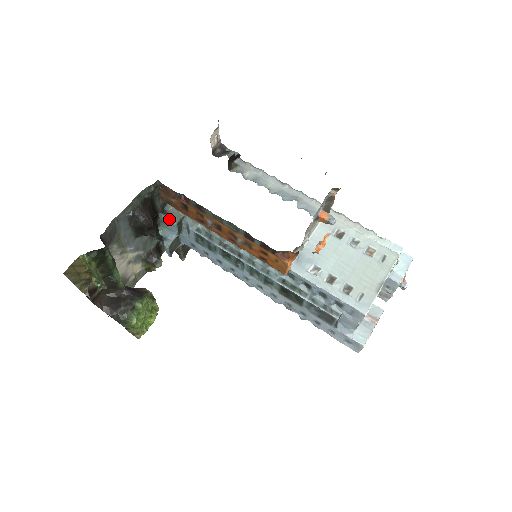
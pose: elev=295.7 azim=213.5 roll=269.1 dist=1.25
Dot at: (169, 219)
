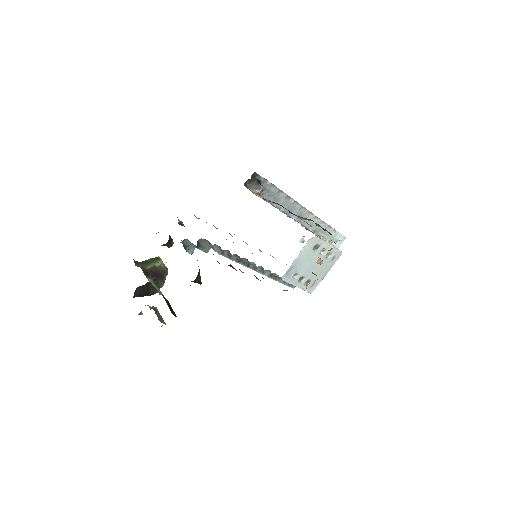
Dot at: (202, 250)
